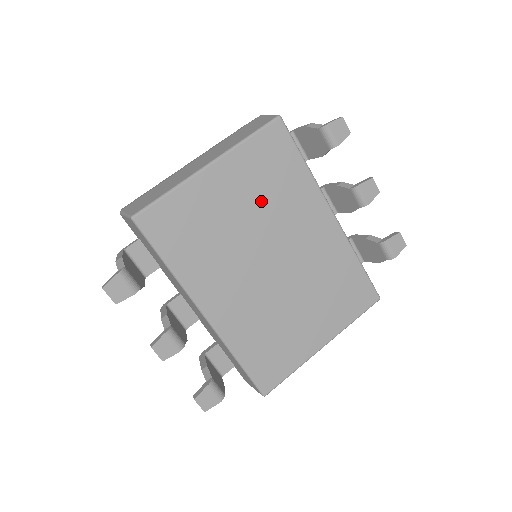
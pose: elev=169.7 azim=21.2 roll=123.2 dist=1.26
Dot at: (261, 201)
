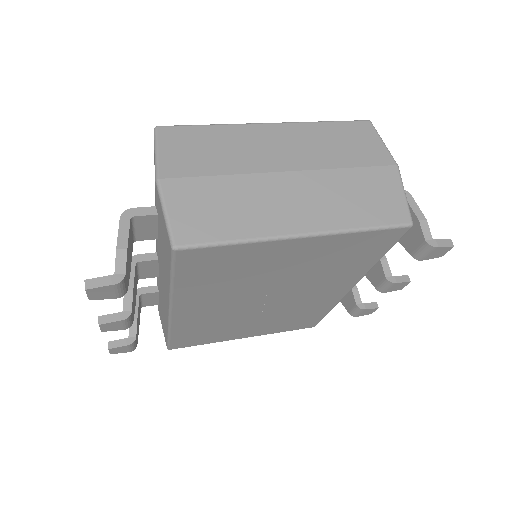
Dot at: (311, 269)
